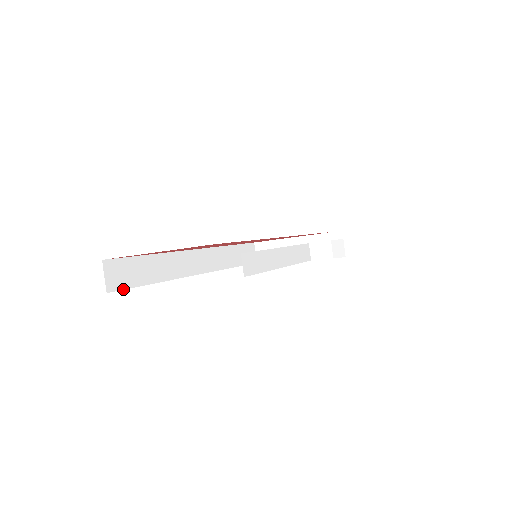
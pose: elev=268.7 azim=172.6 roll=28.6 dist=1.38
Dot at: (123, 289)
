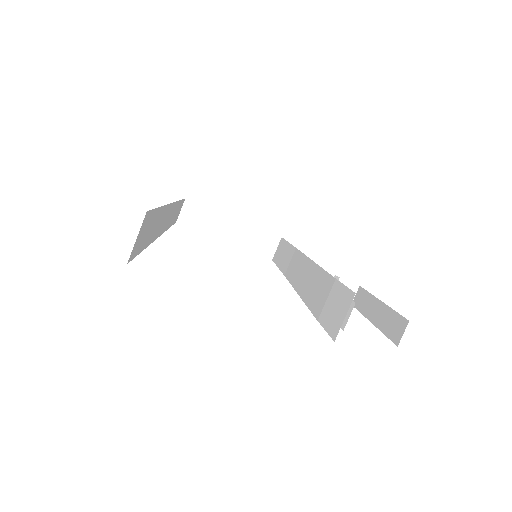
Dot at: (134, 257)
